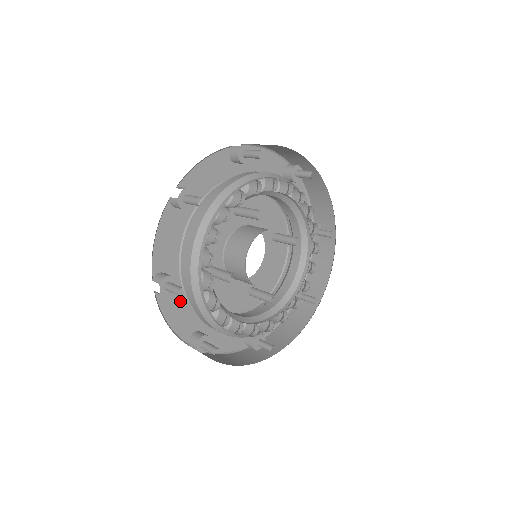
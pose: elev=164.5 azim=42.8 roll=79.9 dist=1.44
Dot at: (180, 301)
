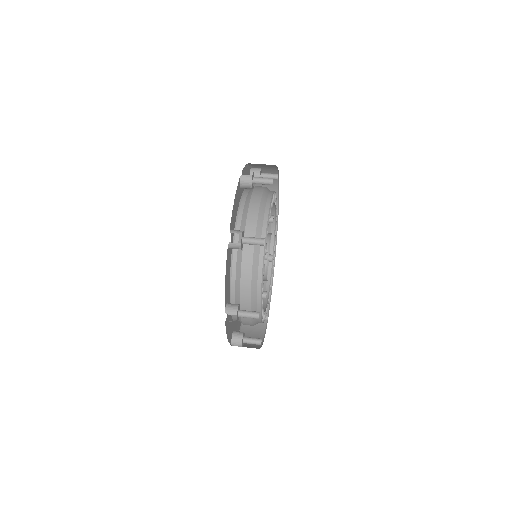
Dot at: (229, 266)
